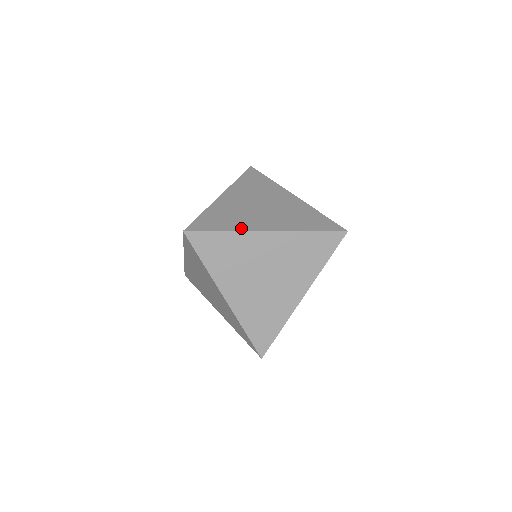
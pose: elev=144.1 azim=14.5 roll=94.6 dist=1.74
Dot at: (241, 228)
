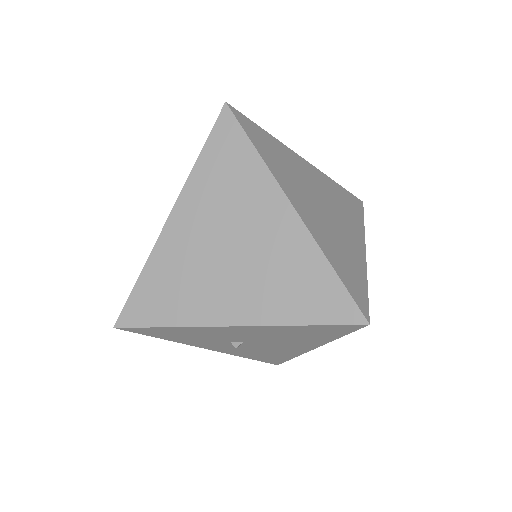
Dot at: (275, 172)
